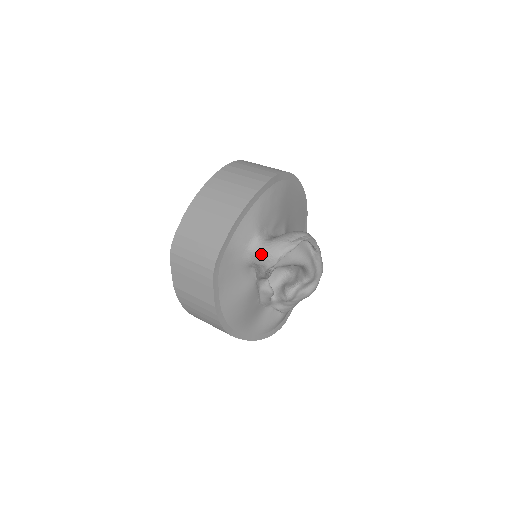
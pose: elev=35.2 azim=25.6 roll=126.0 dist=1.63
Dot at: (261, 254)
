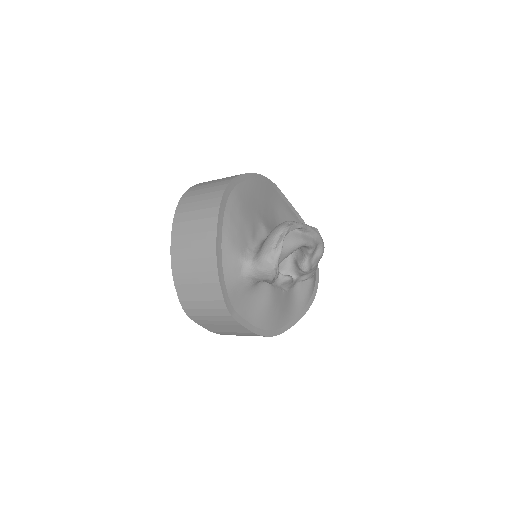
Dot at: (258, 274)
